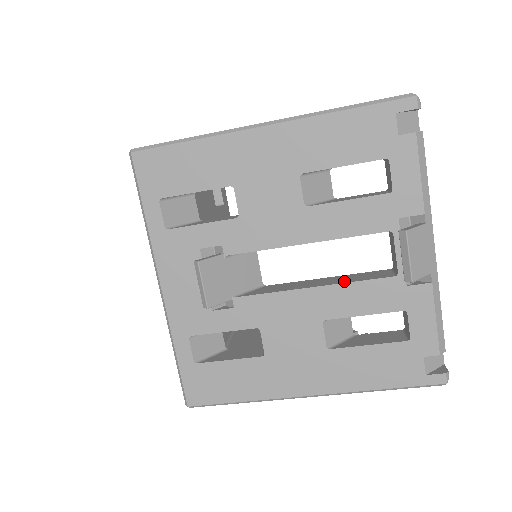
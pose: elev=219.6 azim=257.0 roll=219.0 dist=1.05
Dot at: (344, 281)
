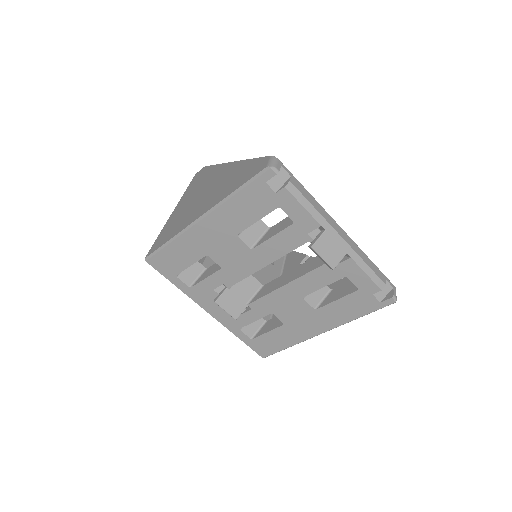
Dot at: (301, 274)
